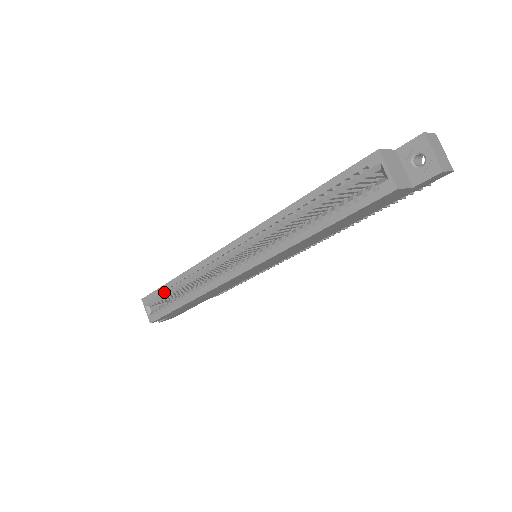
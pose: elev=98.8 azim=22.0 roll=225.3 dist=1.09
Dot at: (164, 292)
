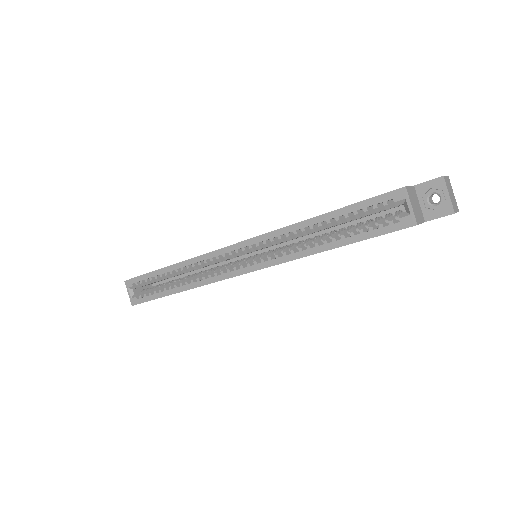
Dot at: (153, 278)
